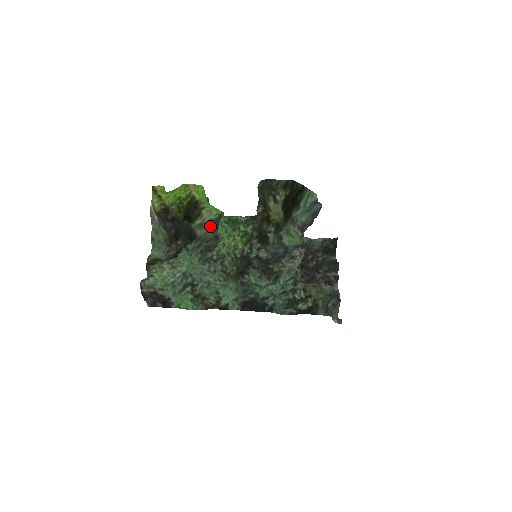
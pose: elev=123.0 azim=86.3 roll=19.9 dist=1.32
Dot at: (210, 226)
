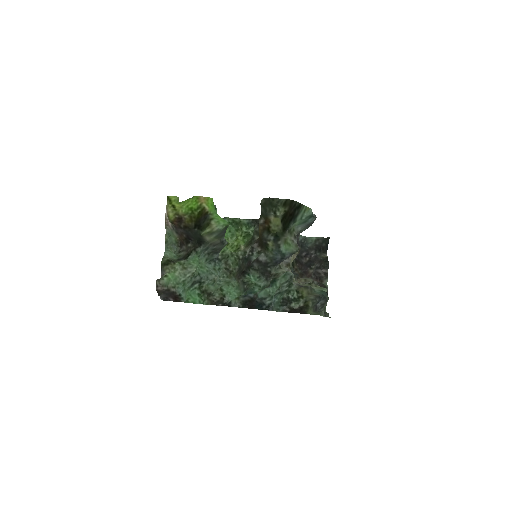
Dot at: (217, 234)
